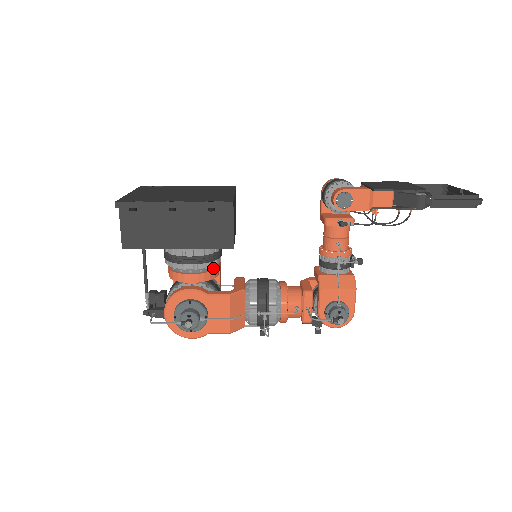
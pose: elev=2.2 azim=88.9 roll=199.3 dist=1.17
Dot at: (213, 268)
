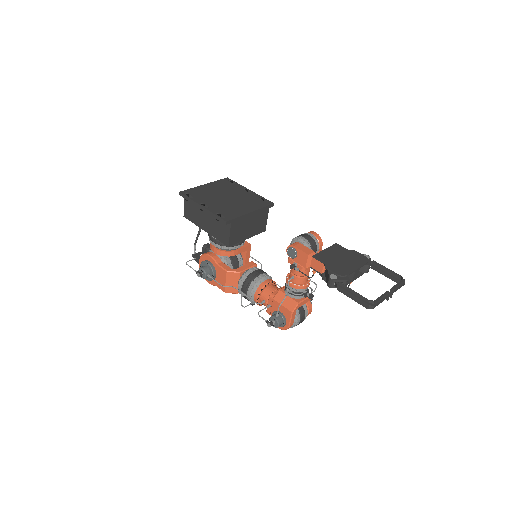
Dot at: (231, 250)
